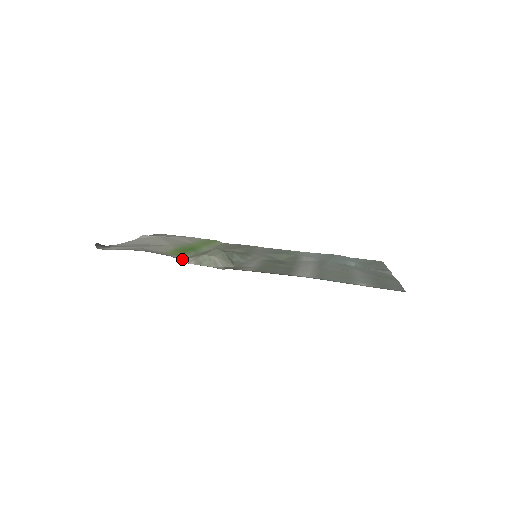
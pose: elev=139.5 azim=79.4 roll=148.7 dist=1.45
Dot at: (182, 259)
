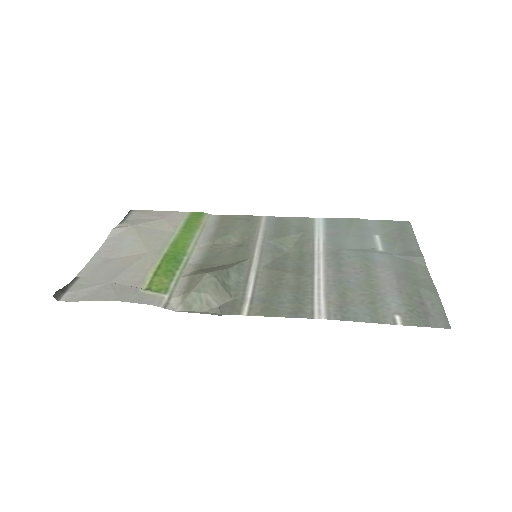
Dot at: (166, 302)
